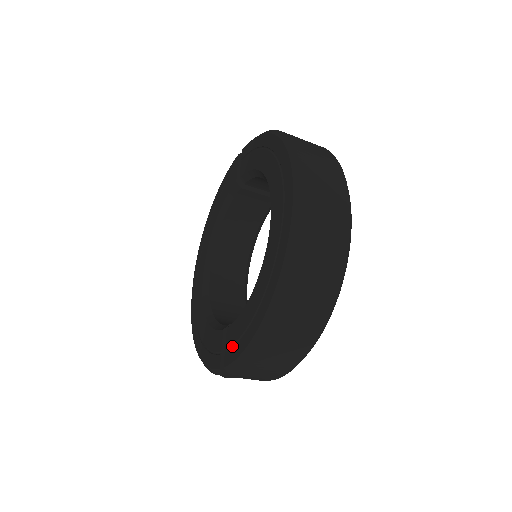
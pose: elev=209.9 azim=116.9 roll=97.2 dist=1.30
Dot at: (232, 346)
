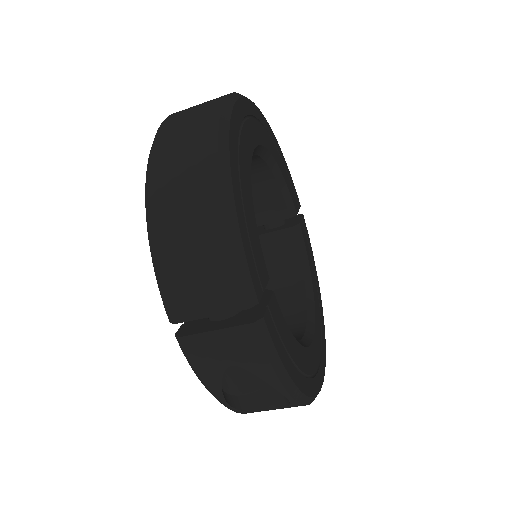
Dot at: occluded
